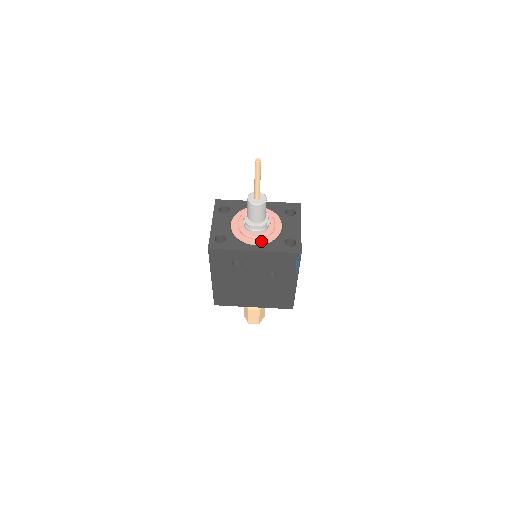
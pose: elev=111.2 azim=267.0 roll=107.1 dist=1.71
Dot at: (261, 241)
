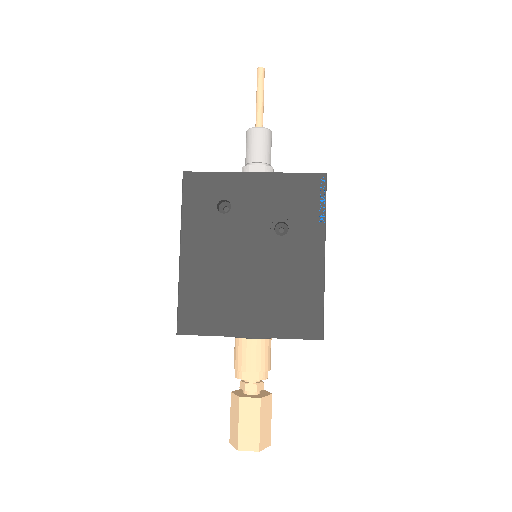
Dot at: occluded
